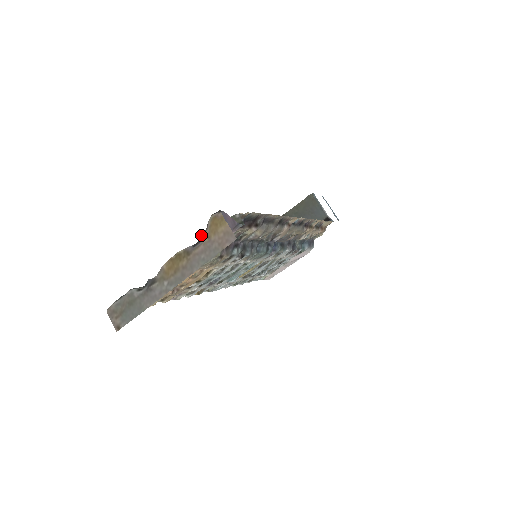
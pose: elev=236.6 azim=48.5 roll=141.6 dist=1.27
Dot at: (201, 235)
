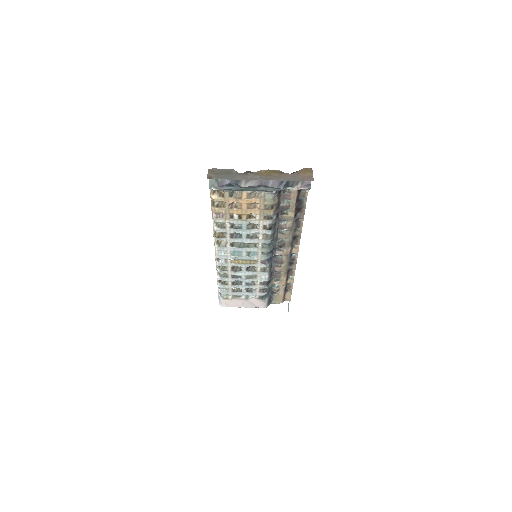
Dot at: (293, 172)
